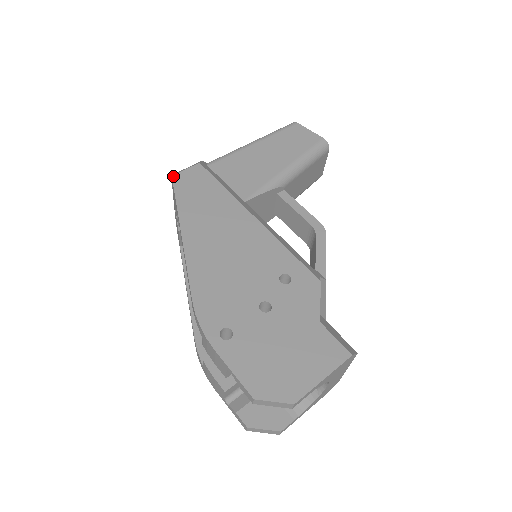
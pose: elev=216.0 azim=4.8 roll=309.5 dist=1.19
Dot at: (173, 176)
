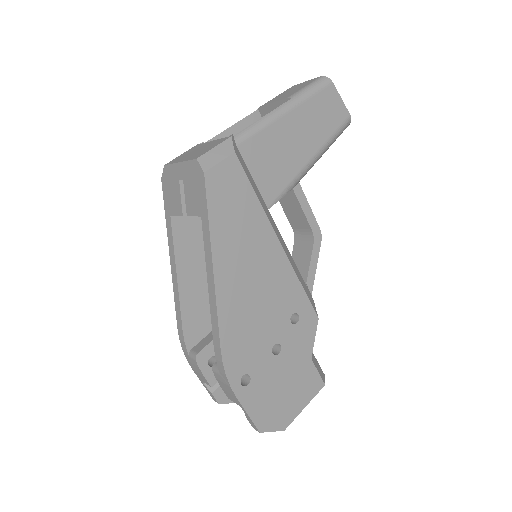
Dot at: (206, 174)
